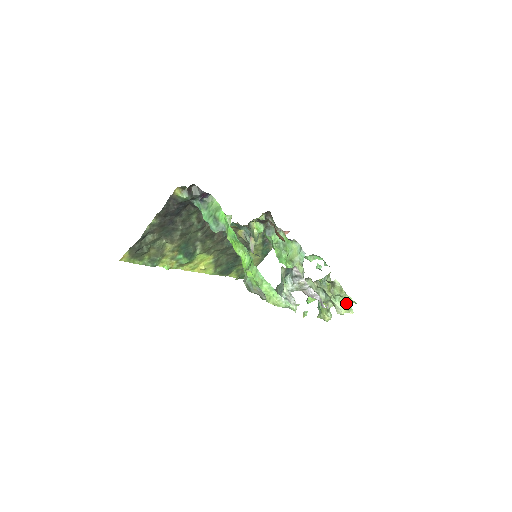
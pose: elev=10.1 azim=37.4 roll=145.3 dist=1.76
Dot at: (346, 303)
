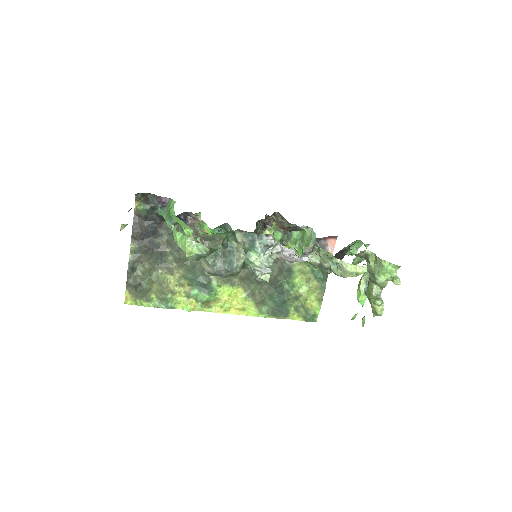
Dot at: (388, 273)
